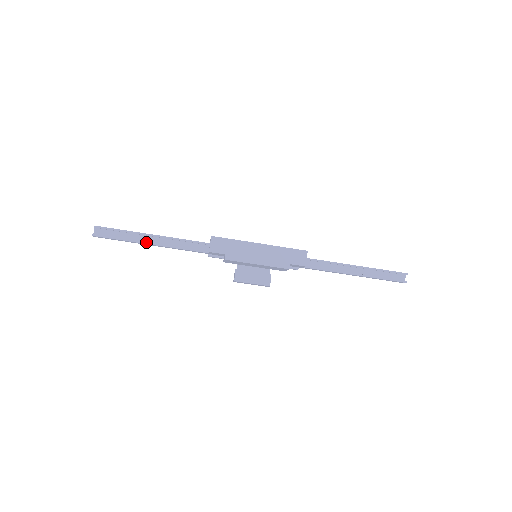
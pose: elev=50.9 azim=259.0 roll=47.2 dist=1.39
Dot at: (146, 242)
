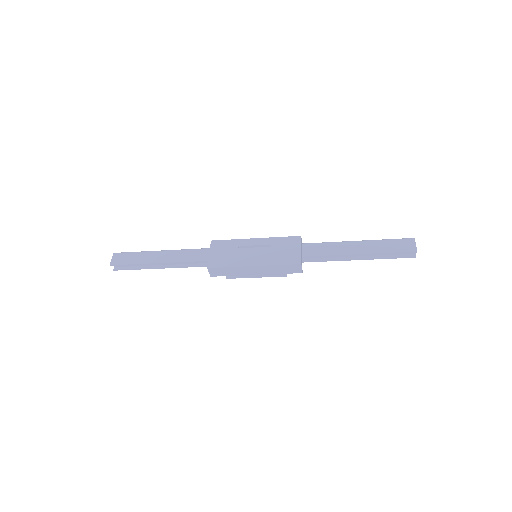
Dot at: (157, 268)
